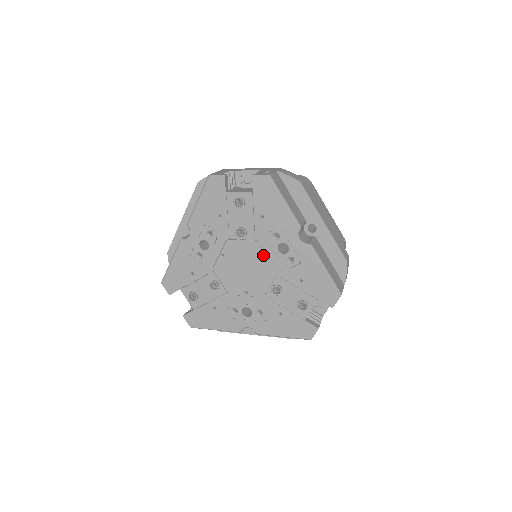
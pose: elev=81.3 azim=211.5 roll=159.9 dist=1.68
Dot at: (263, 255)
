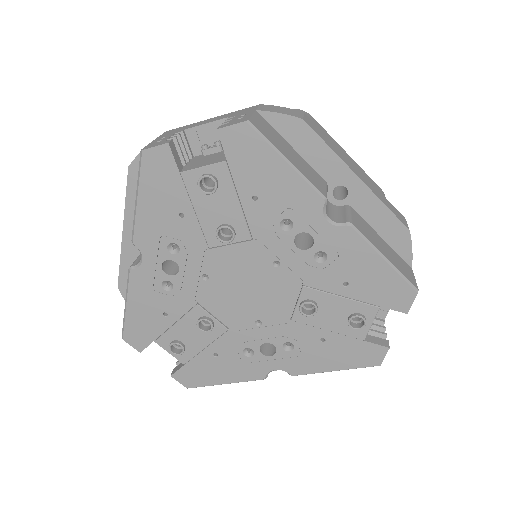
Dot at: (272, 260)
